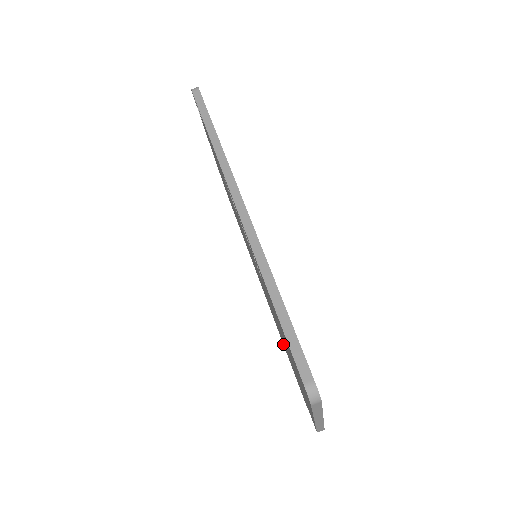
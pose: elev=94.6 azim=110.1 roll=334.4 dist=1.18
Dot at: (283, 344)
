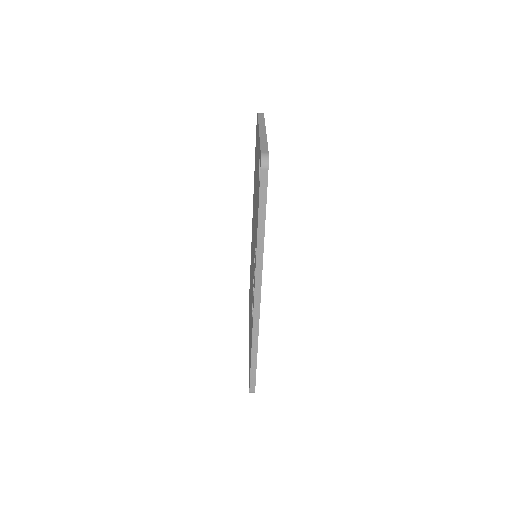
Dot at: occluded
